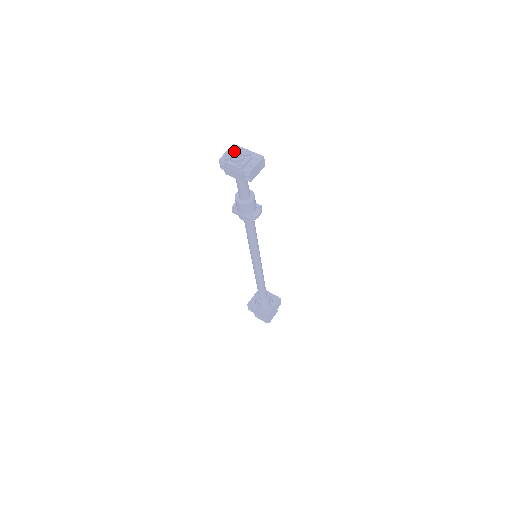
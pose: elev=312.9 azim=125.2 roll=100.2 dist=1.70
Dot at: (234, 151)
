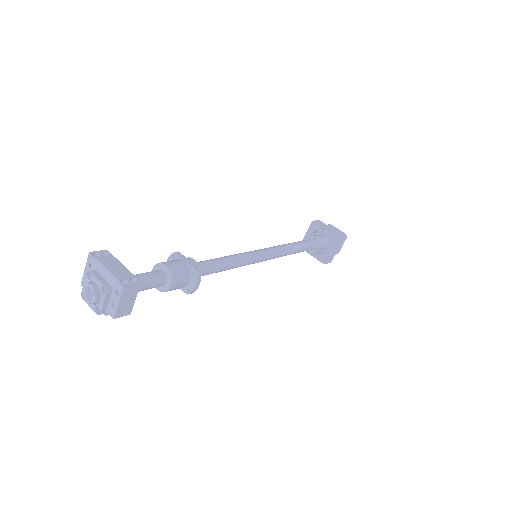
Dot at: (90, 272)
